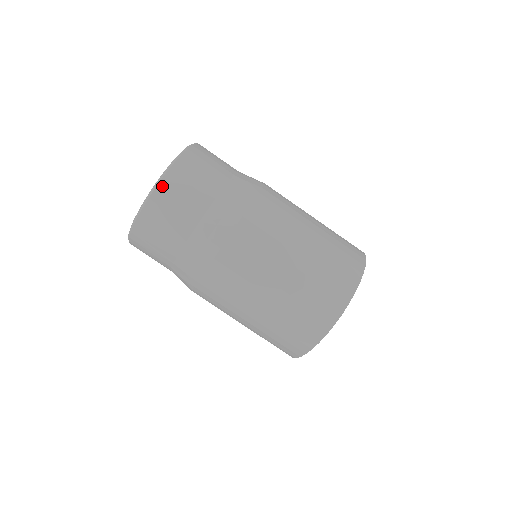
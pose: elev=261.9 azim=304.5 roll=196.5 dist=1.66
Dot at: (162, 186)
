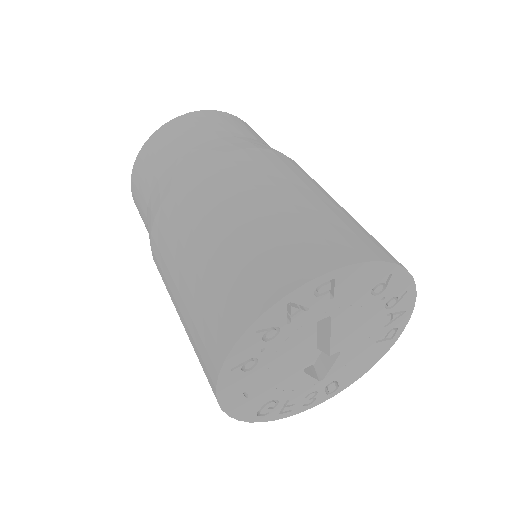
Dot at: occluded
